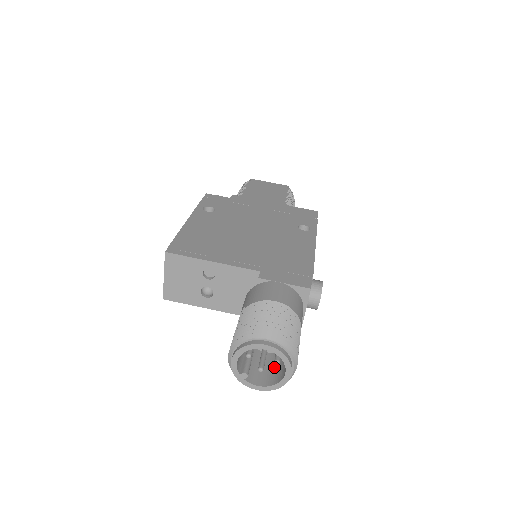
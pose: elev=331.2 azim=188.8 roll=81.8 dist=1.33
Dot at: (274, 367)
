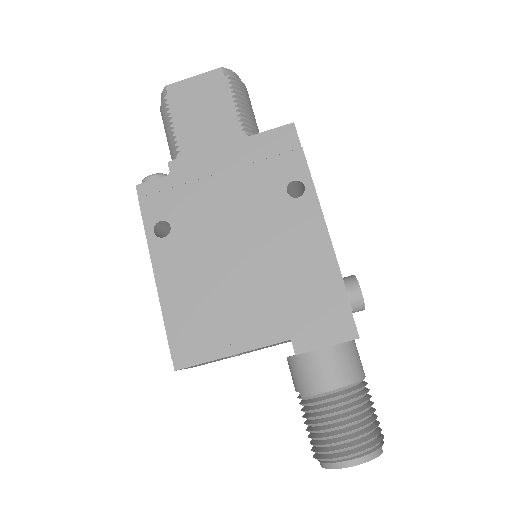
Dot at: occluded
